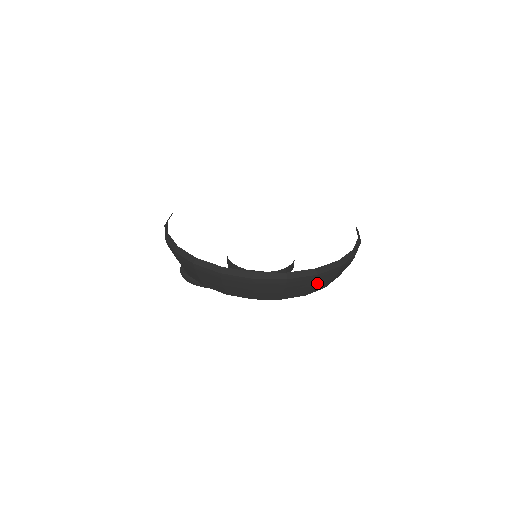
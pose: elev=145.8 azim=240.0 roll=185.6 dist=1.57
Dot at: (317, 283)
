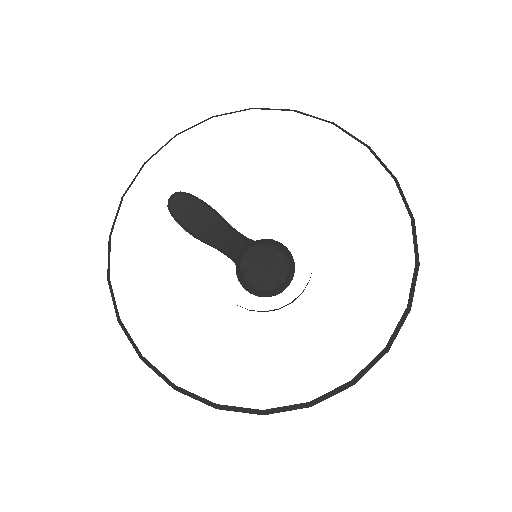
Dot at: occluded
